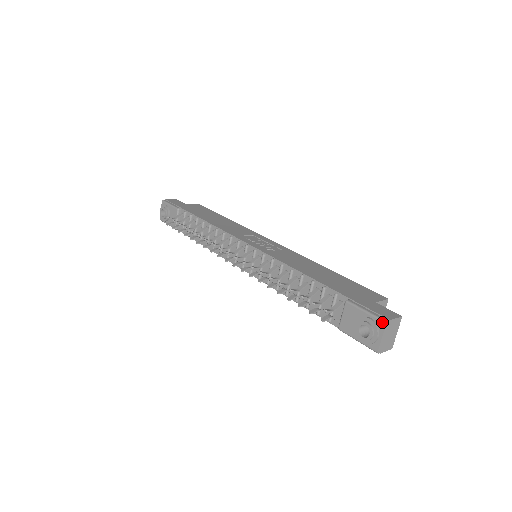
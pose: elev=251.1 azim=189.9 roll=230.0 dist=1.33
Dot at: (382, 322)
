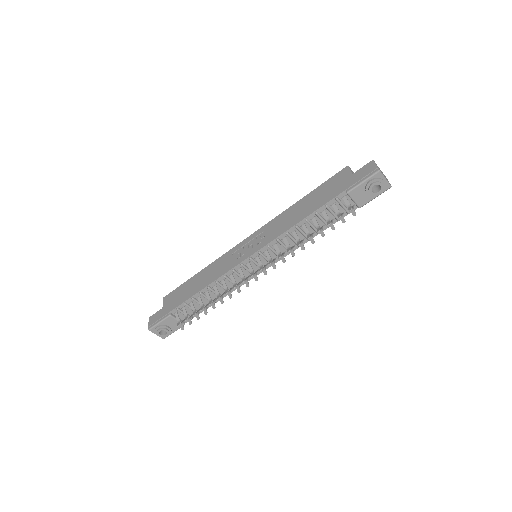
Dot at: (377, 173)
